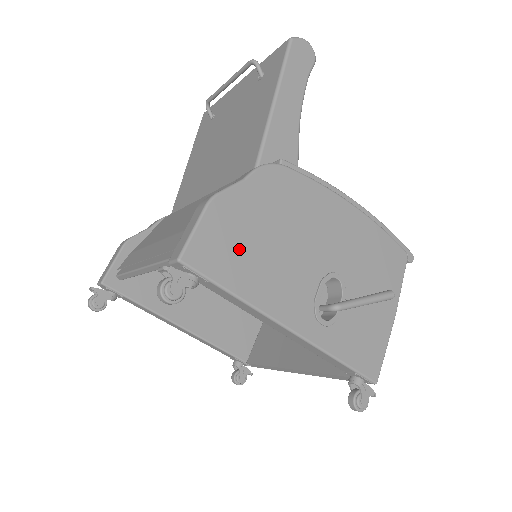
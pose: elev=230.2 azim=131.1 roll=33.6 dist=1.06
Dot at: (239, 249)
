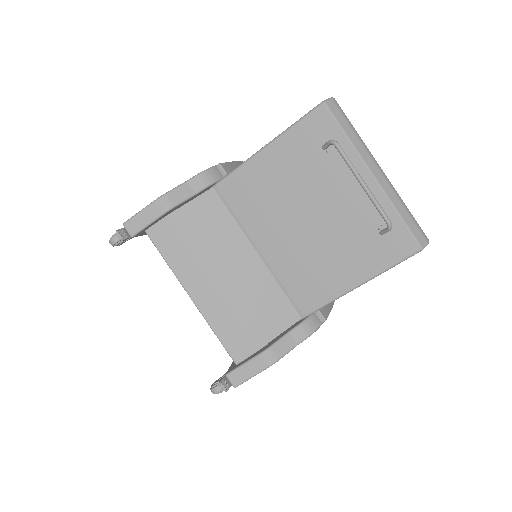
Dot at: occluded
